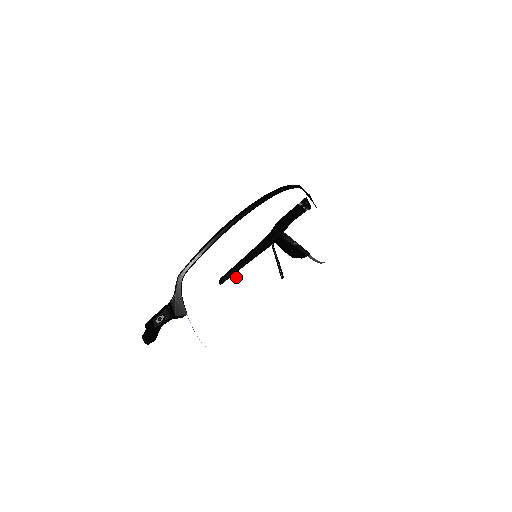
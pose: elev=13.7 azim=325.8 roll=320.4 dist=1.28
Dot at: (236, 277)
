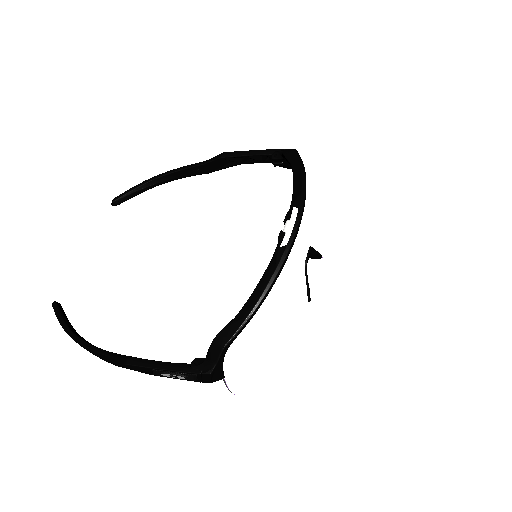
Dot at: (277, 323)
